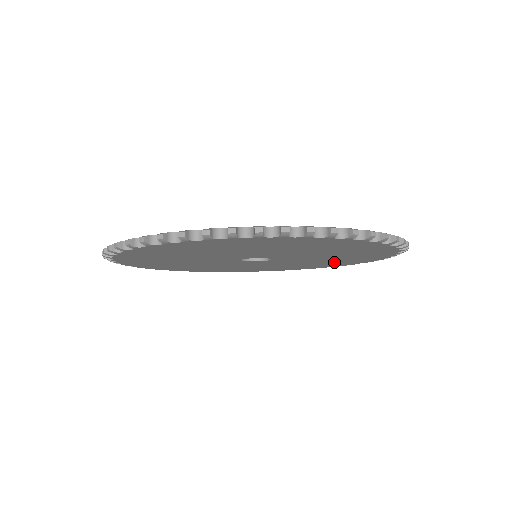
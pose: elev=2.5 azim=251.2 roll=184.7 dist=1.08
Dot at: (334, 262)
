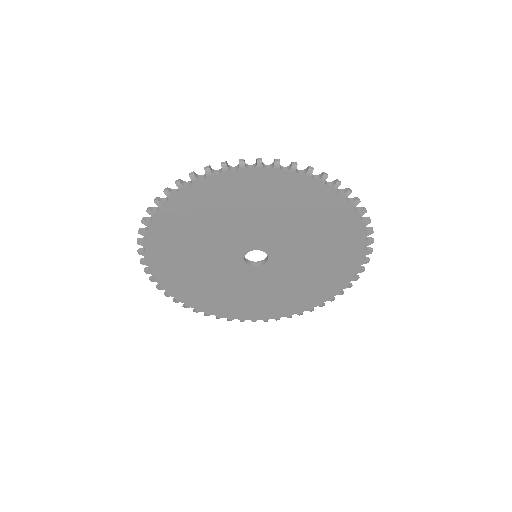
Dot at: (269, 303)
